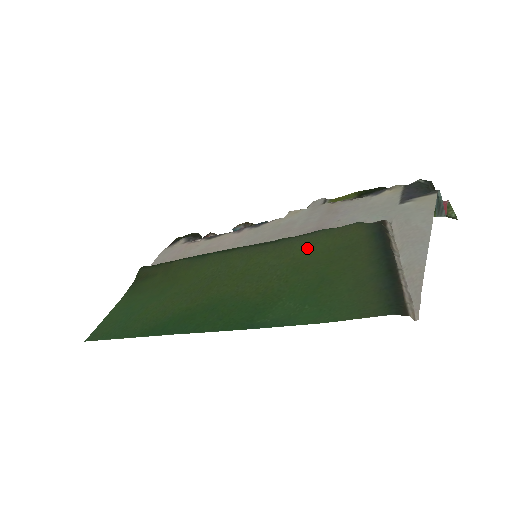
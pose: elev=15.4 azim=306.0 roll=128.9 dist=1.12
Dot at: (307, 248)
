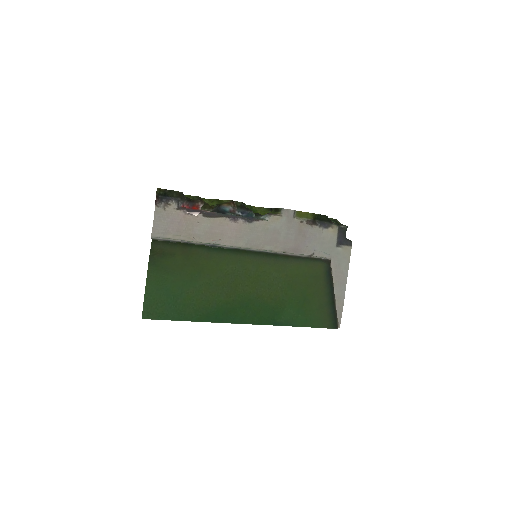
Dot at: (294, 270)
